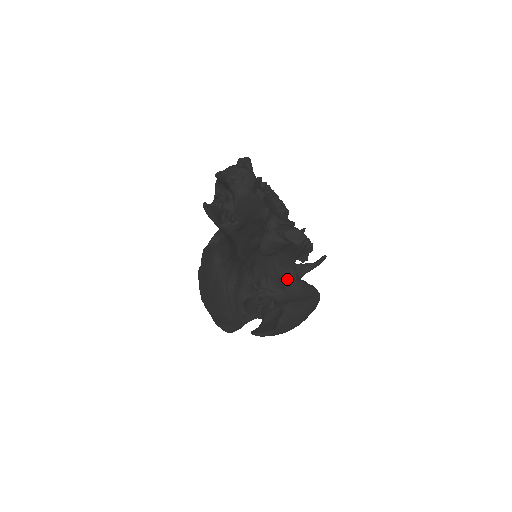
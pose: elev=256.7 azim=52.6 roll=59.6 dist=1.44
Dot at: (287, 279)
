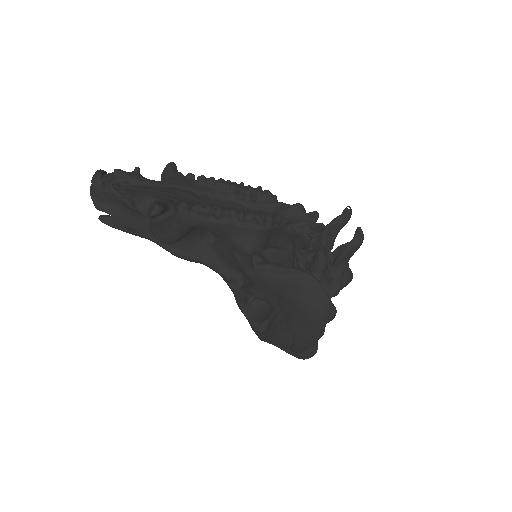
Dot at: (248, 266)
